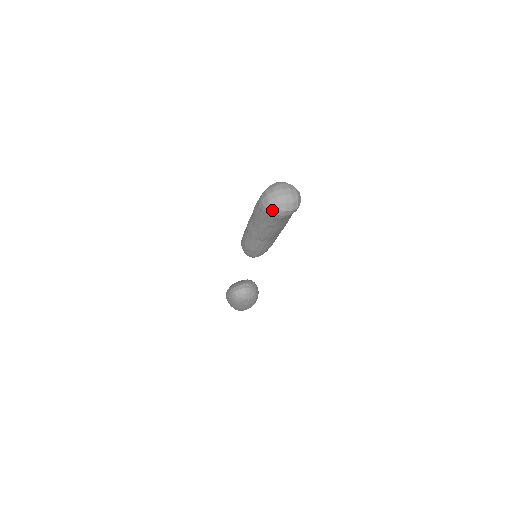
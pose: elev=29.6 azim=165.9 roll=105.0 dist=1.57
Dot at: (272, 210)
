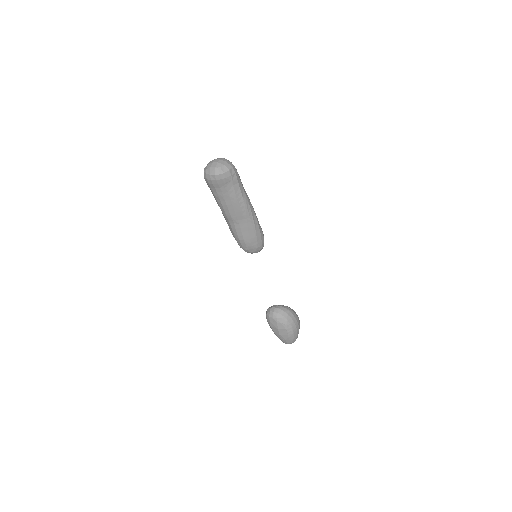
Dot at: (204, 175)
